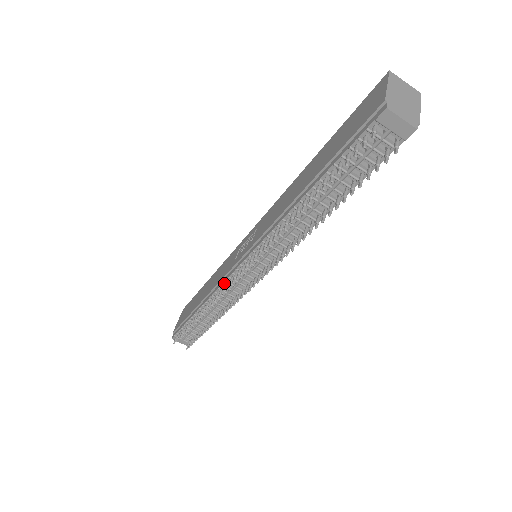
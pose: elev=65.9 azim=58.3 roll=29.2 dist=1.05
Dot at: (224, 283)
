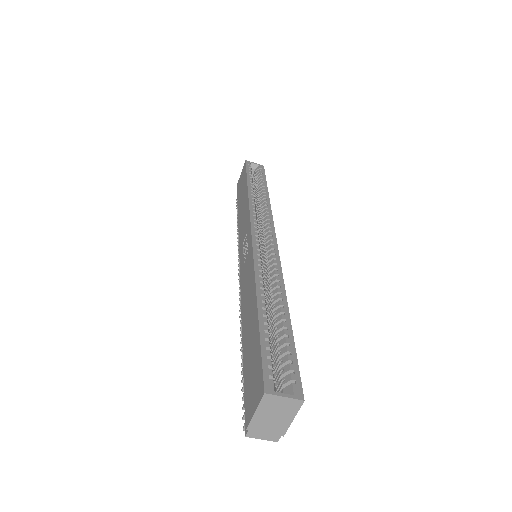
Dot at: occluded
